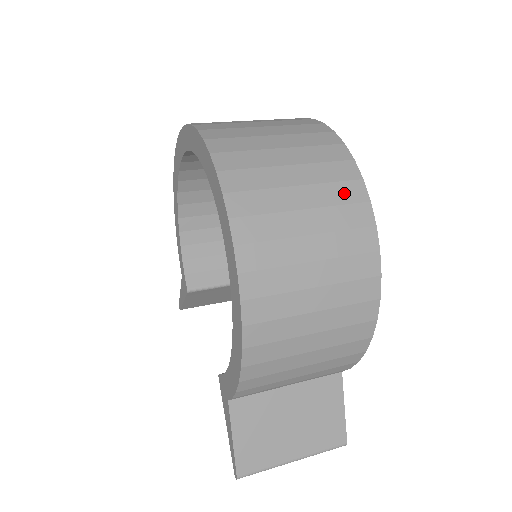
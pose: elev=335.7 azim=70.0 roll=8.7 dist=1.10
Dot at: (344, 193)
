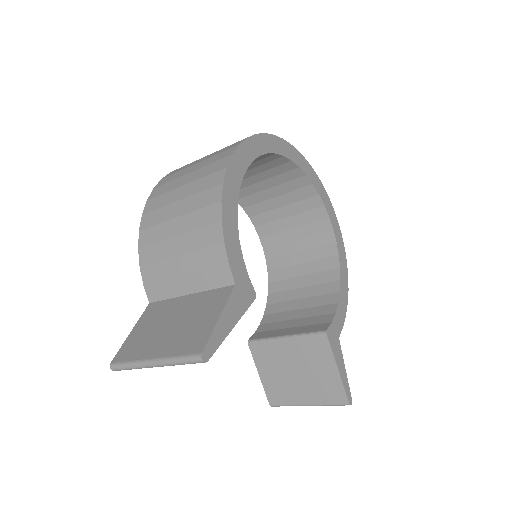
Dot at: occluded
